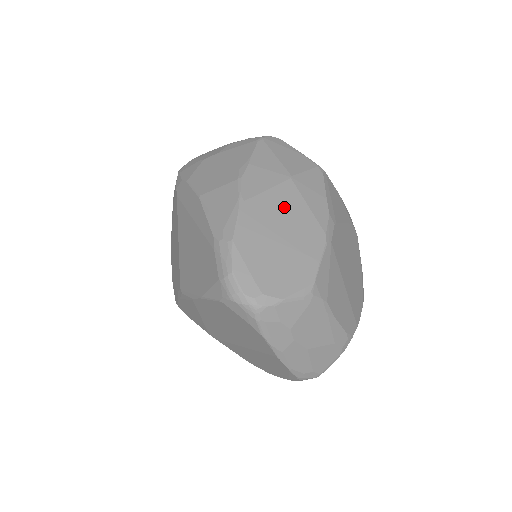
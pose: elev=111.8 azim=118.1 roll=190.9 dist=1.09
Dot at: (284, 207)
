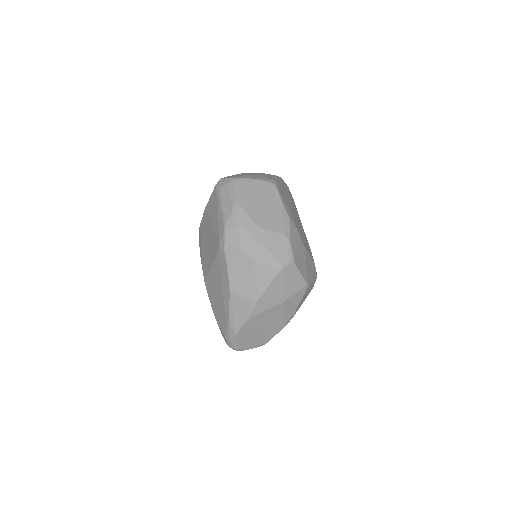
Dot at: (271, 316)
